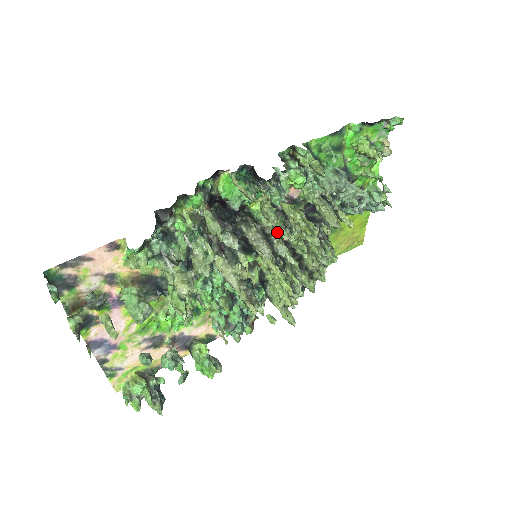
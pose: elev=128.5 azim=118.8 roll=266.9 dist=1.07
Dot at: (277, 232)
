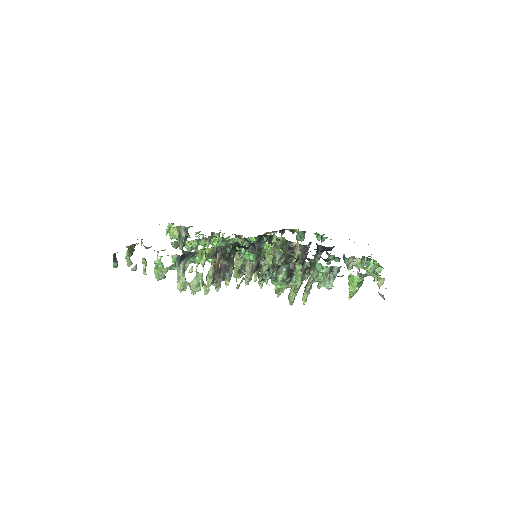
Dot at: occluded
